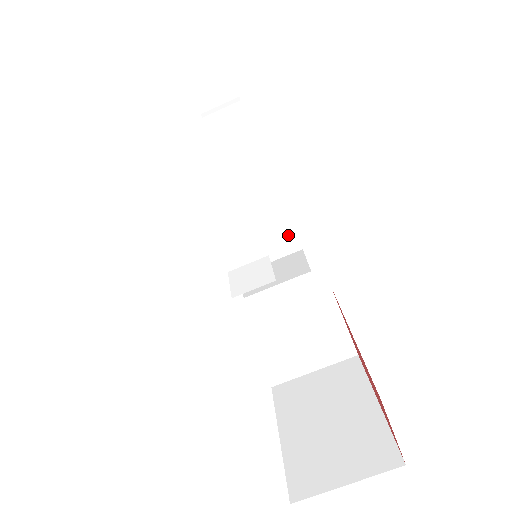
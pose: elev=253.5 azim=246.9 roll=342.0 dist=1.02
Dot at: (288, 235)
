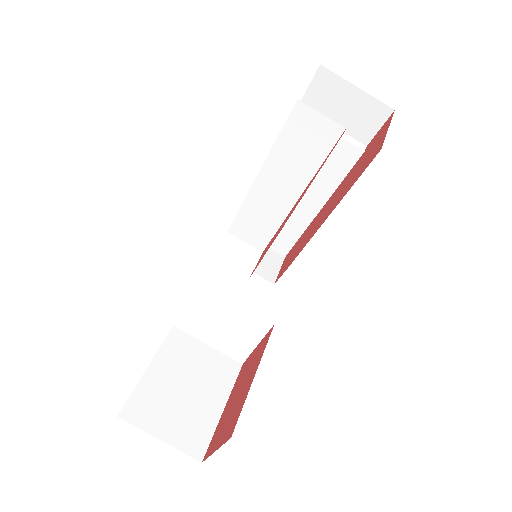
Dot at: (287, 242)
